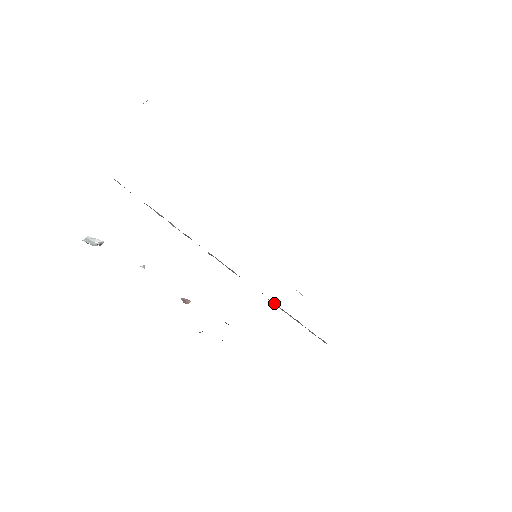
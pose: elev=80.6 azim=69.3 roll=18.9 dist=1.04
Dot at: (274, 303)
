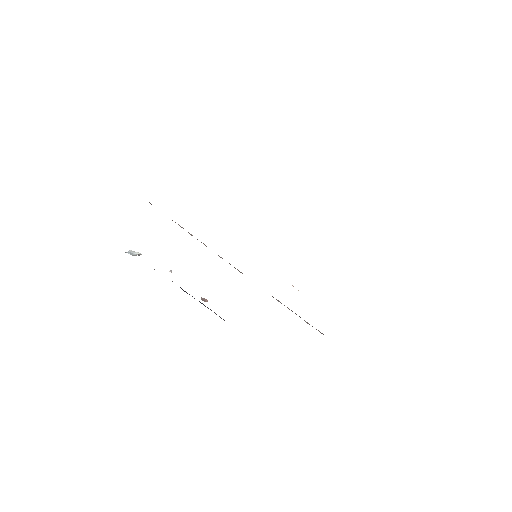
Dot at: occluded
